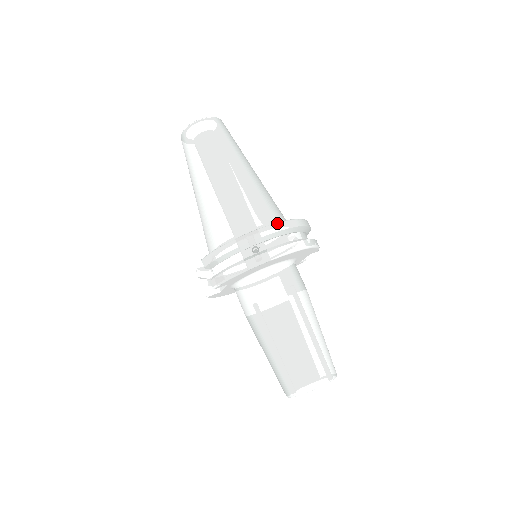
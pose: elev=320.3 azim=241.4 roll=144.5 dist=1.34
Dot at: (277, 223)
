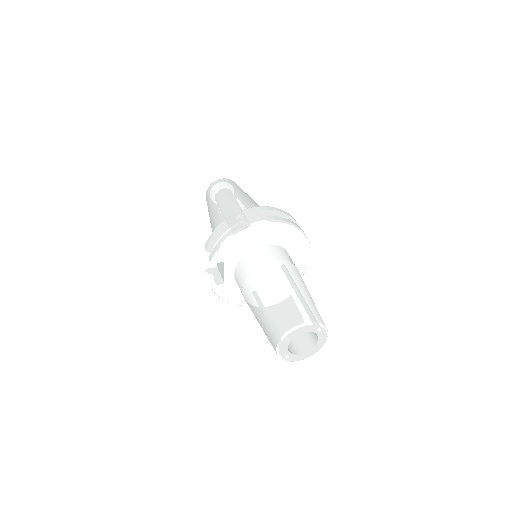
Dot at: (262, 206)
